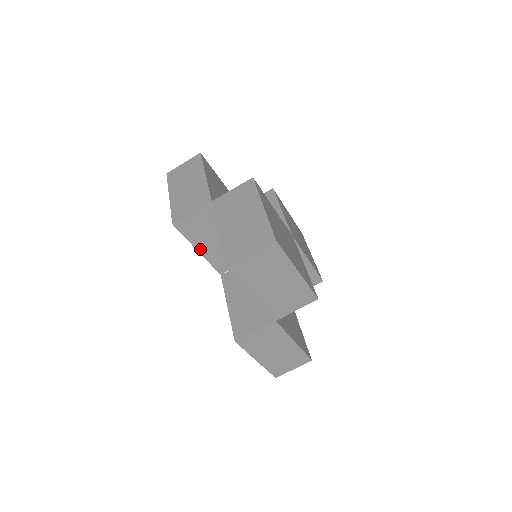
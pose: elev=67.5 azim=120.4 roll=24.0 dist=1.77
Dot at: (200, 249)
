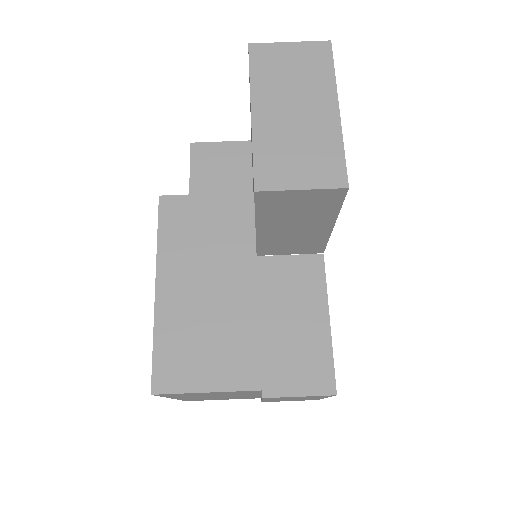
Dot at: occluded
